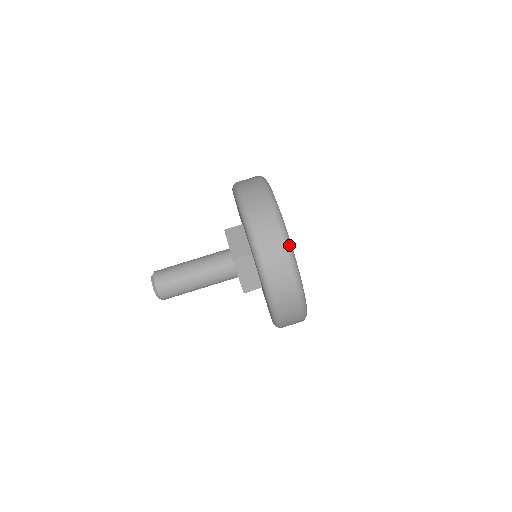
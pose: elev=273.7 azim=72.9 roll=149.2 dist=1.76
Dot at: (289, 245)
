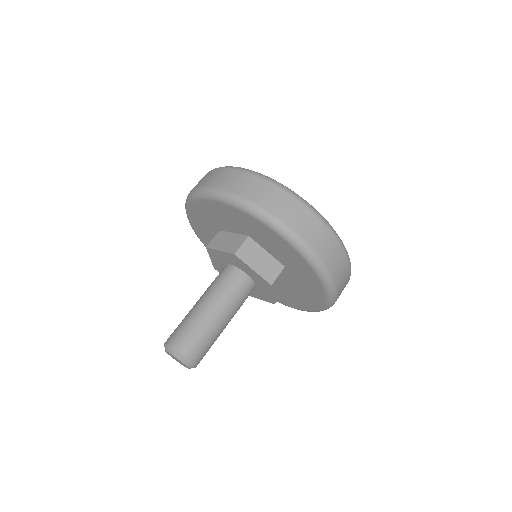
Dot at: (274, 180)
